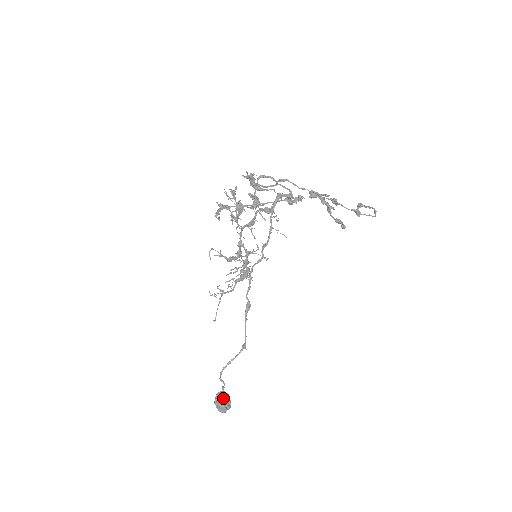
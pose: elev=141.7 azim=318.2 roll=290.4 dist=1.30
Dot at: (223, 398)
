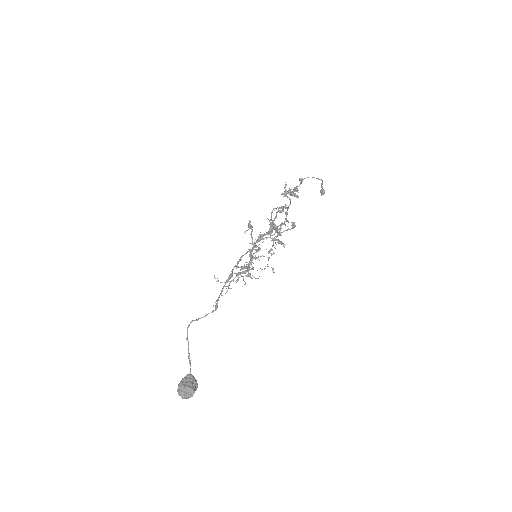
Dot at: (187, 375)
